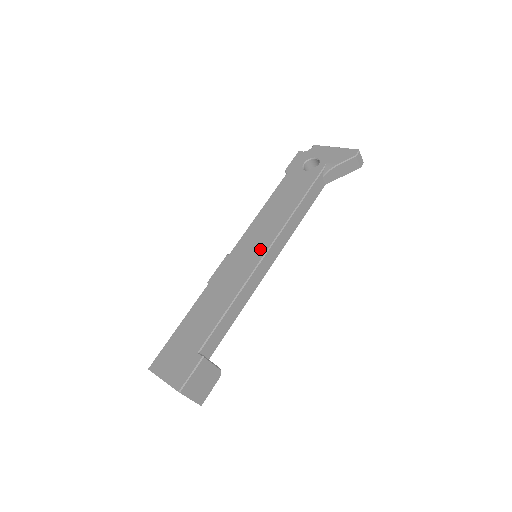
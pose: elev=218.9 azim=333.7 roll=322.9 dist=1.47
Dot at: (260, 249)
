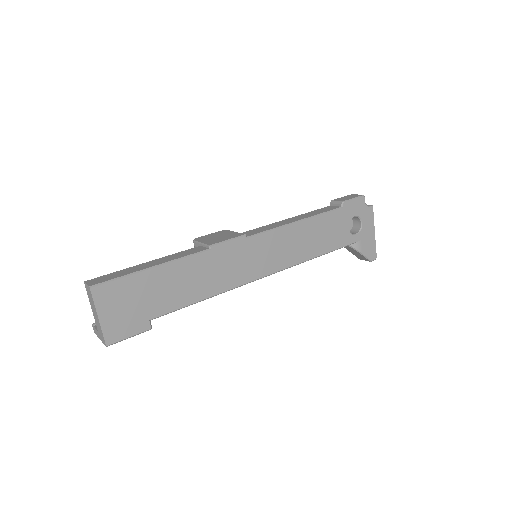
Dot at: (268, 267)
